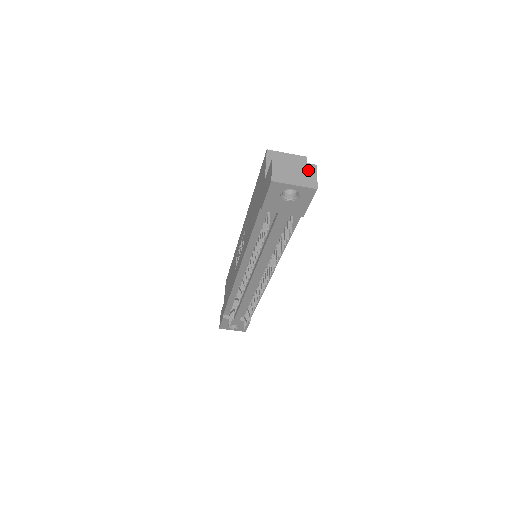
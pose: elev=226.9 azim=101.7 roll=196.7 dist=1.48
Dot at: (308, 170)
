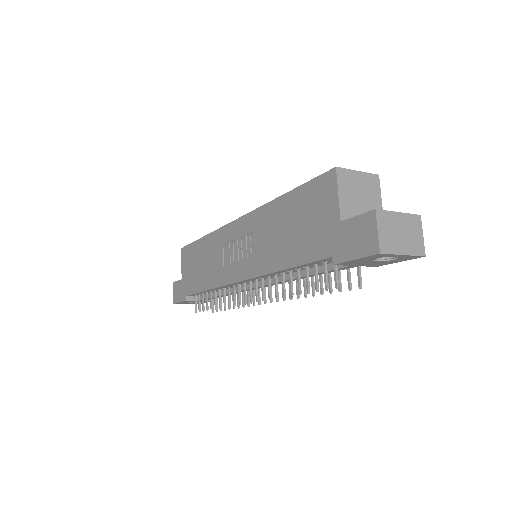
Dot at: (413, 226)
